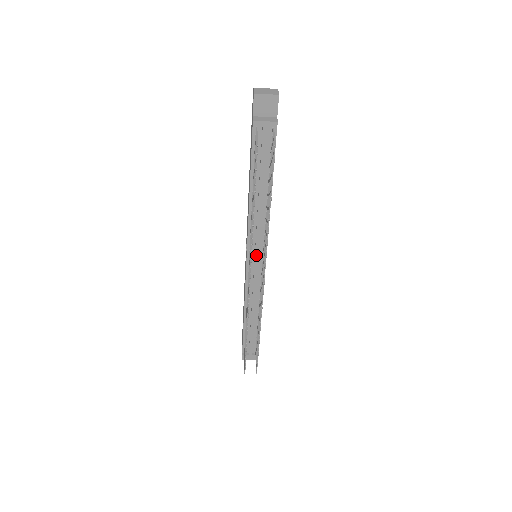
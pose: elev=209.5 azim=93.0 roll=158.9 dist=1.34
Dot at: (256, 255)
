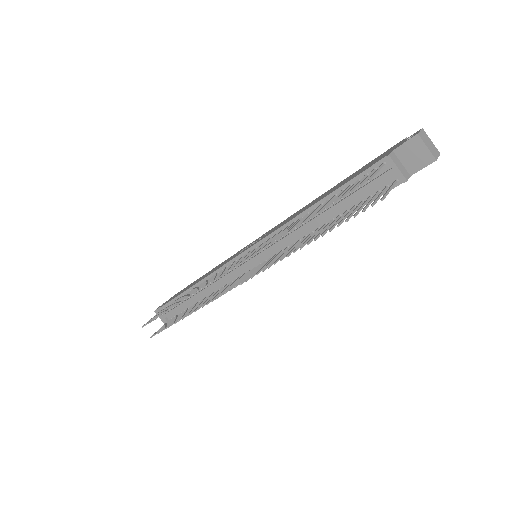
Dot at: (257, 257)
